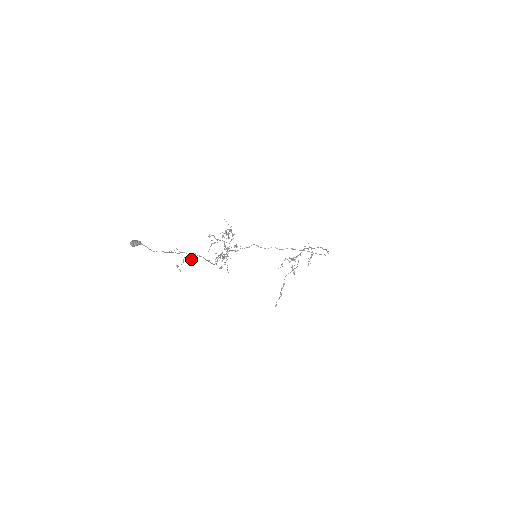
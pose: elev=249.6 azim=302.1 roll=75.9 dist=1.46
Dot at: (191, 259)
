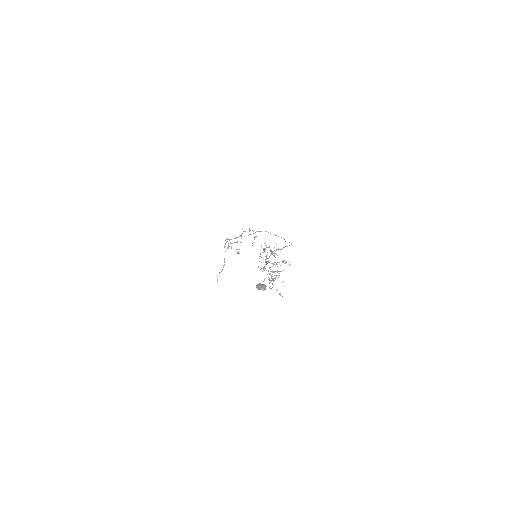
Dot at: (270, 282)
